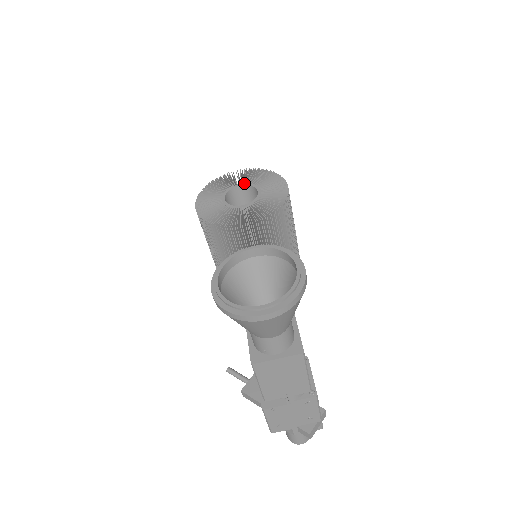
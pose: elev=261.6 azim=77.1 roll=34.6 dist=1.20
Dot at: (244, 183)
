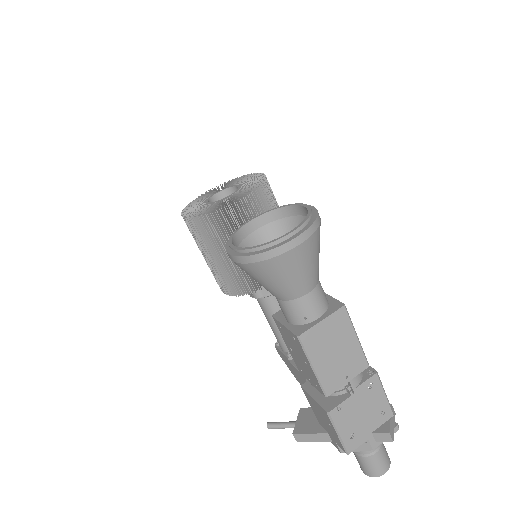
Dot at: (221, 190)
